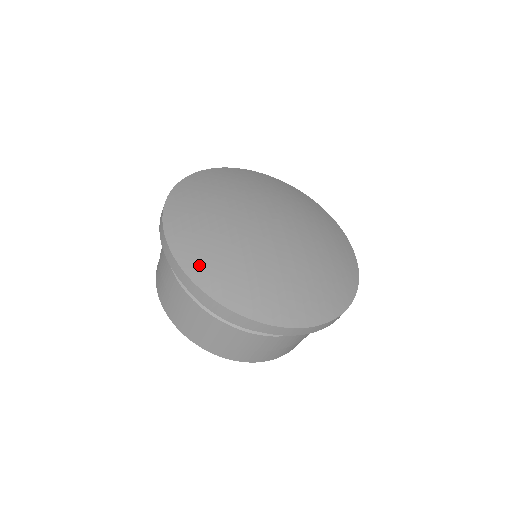
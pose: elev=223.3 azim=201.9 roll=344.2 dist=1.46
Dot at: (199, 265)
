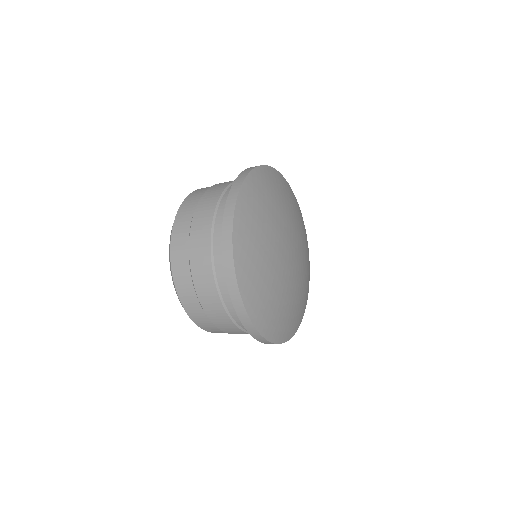
Dot at: (245, 264)
